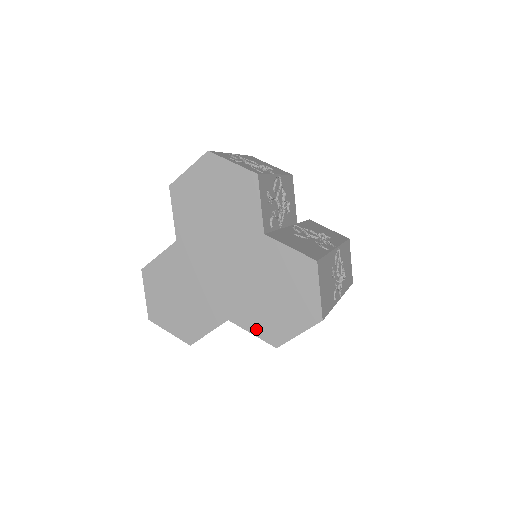
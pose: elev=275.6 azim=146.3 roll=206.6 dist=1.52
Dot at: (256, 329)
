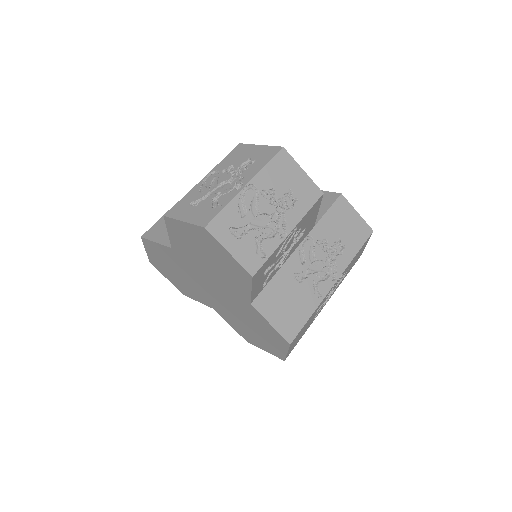
Dot at: (234, 327)
